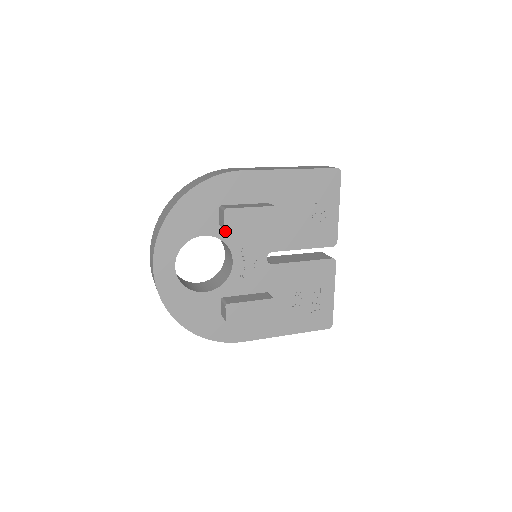
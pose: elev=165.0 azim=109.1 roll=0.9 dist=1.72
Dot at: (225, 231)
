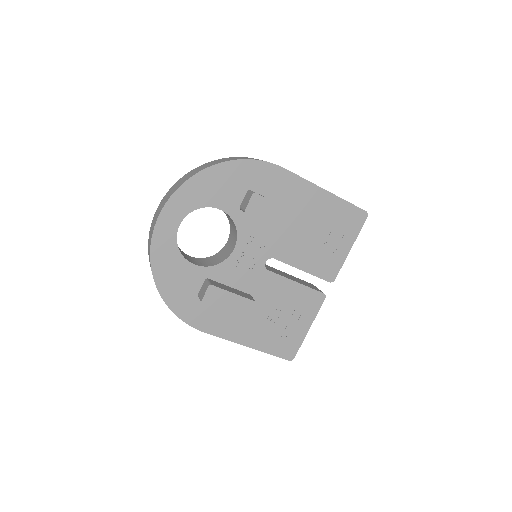
Dot at: (242, 216)
